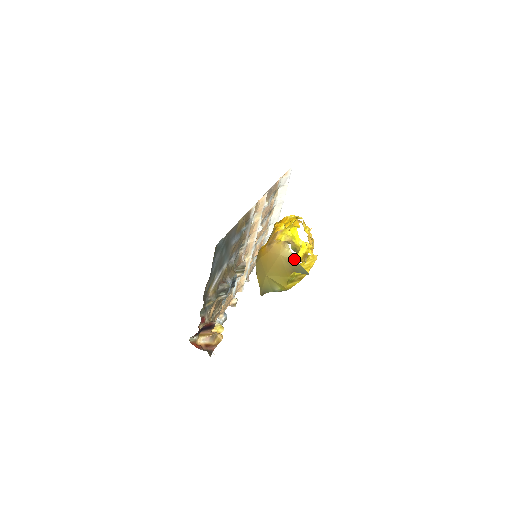
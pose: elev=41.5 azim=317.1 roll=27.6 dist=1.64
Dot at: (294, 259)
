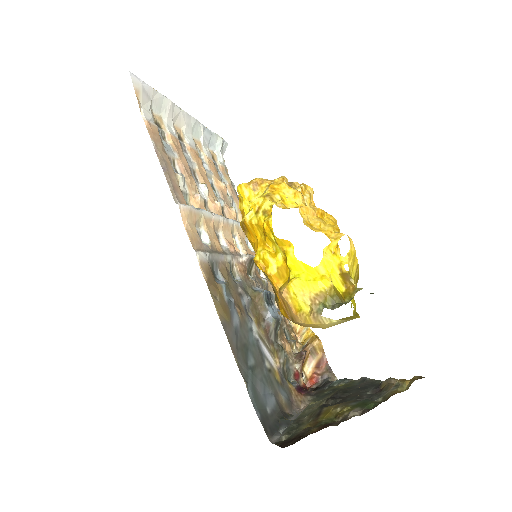
Dot at: (349, 320)
